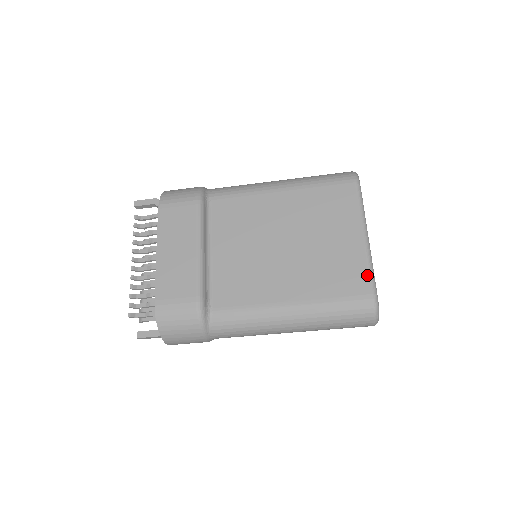
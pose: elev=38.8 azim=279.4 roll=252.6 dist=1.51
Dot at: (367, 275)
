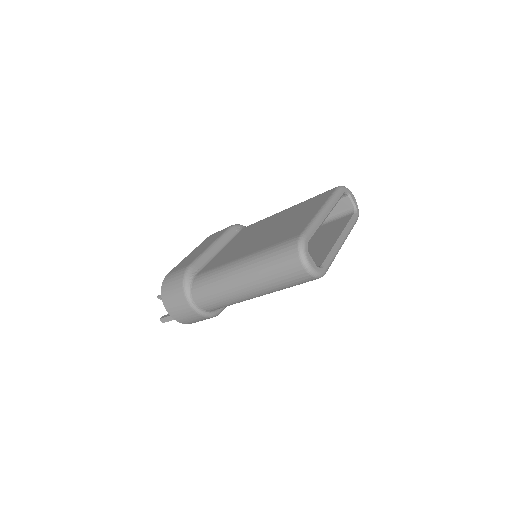
Dot at: (305, 226)
